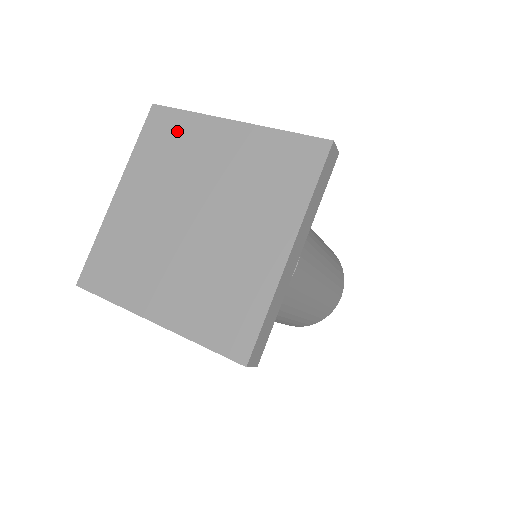
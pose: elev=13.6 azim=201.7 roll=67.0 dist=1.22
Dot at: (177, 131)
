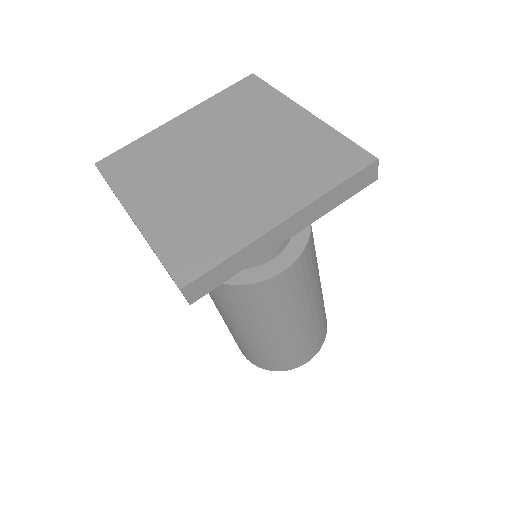
Dot at: (139, 153)
